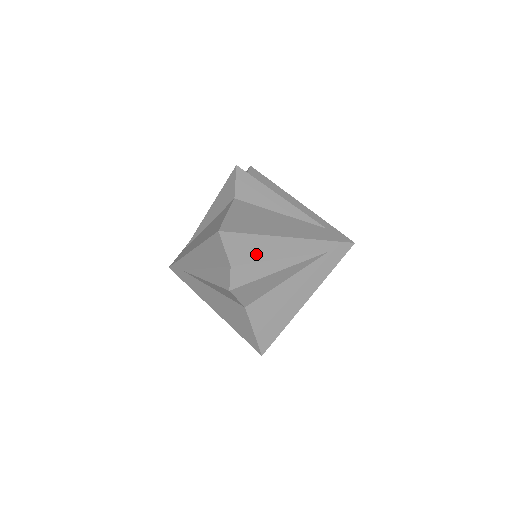
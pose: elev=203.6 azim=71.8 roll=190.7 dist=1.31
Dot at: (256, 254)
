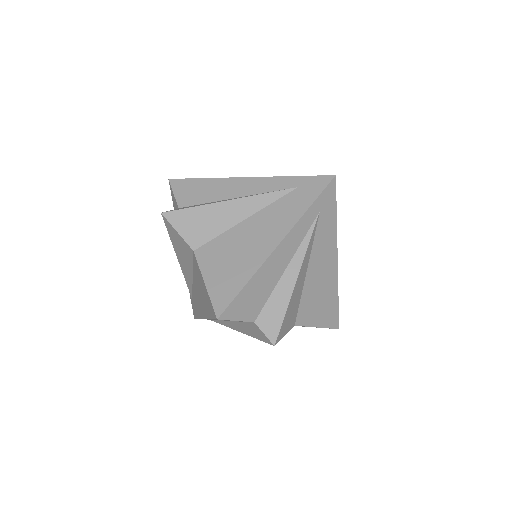
Dot at: (207, 196)
